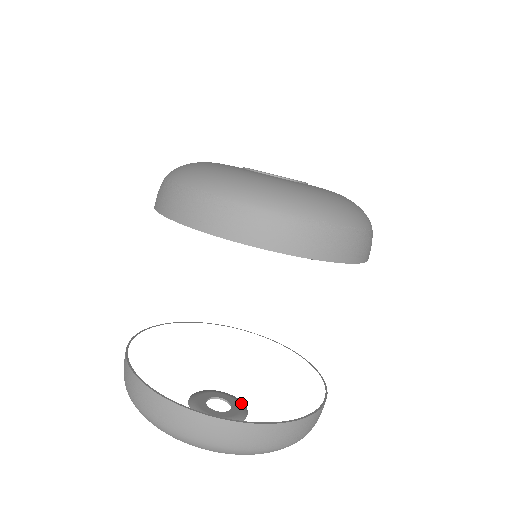
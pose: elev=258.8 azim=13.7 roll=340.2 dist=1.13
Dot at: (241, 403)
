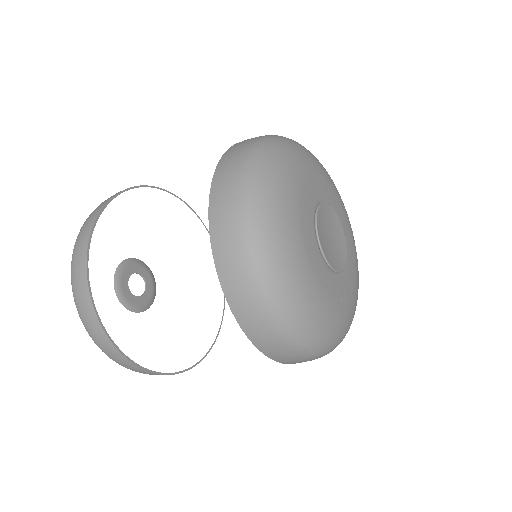
Dot at: (154, 284)
